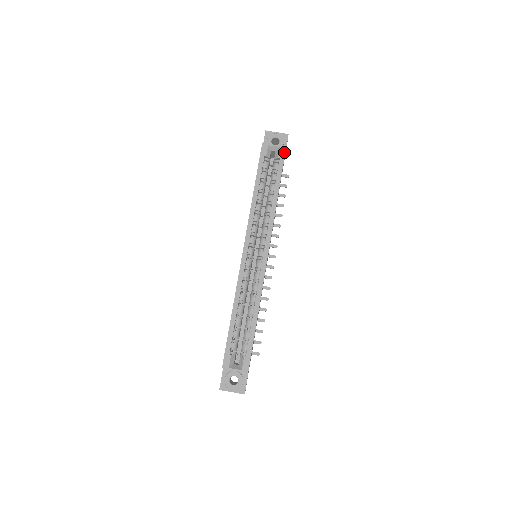
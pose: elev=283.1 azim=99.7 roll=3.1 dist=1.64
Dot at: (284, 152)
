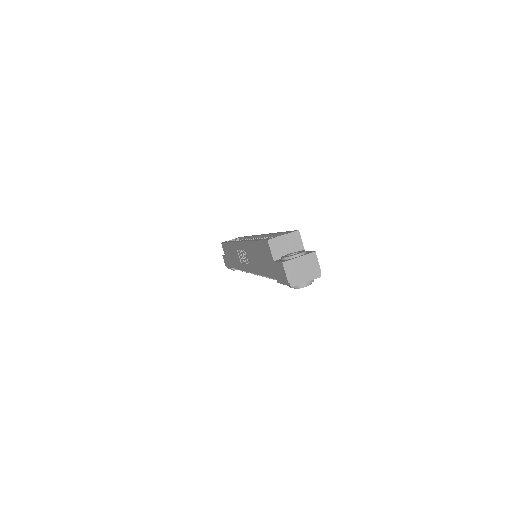
Dot at: occluded
